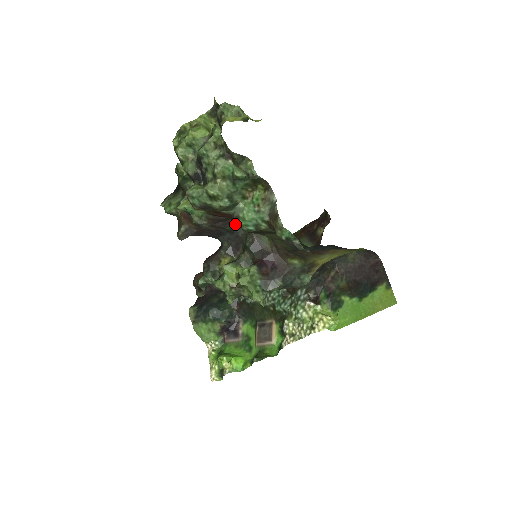
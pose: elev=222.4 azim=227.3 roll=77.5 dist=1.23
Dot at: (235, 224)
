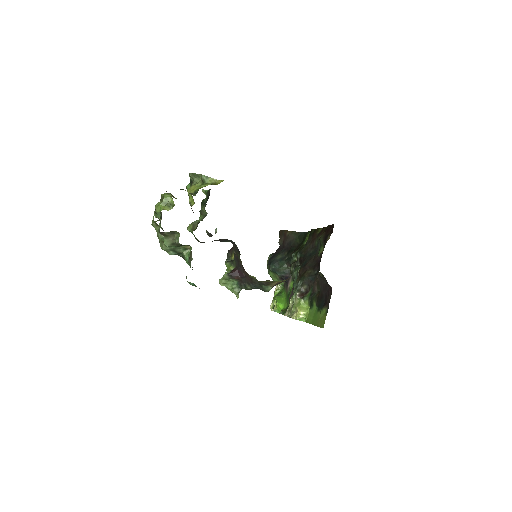
Dot at: (226, 240)
